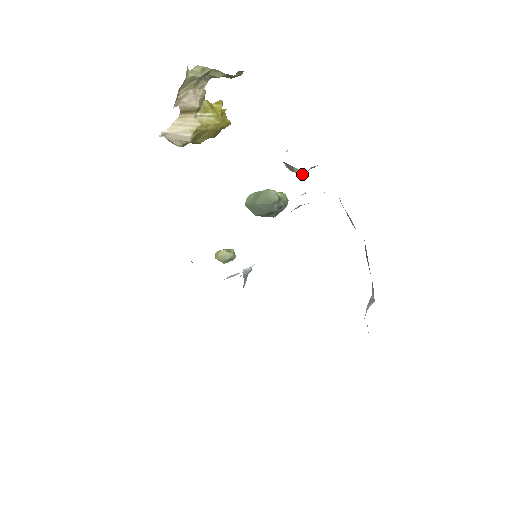
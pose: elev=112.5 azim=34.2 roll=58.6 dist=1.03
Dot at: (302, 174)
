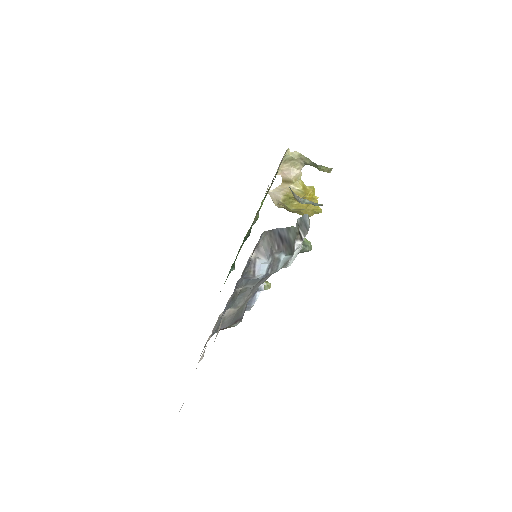
Dot at: (299, 201)
